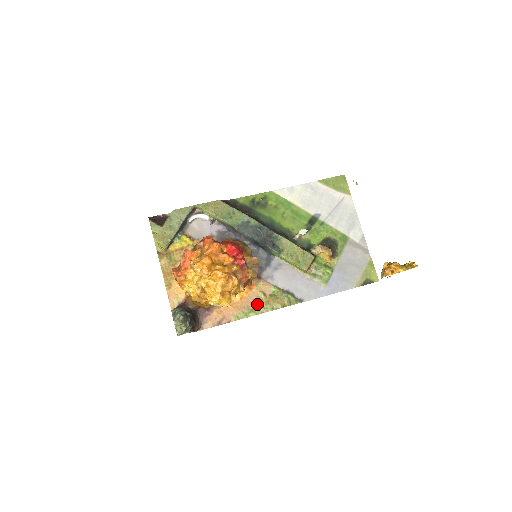
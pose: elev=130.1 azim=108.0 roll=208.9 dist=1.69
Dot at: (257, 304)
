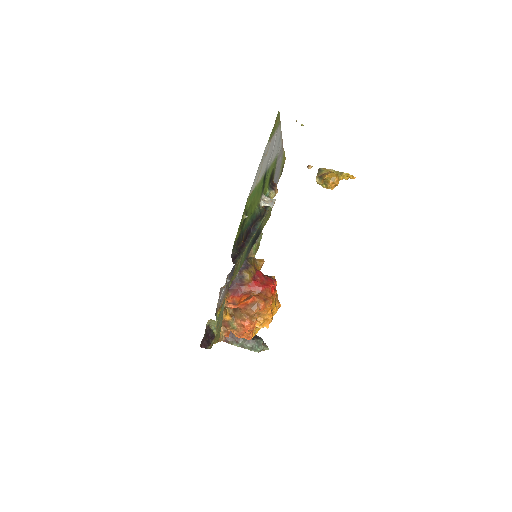
Dot at: occluded
